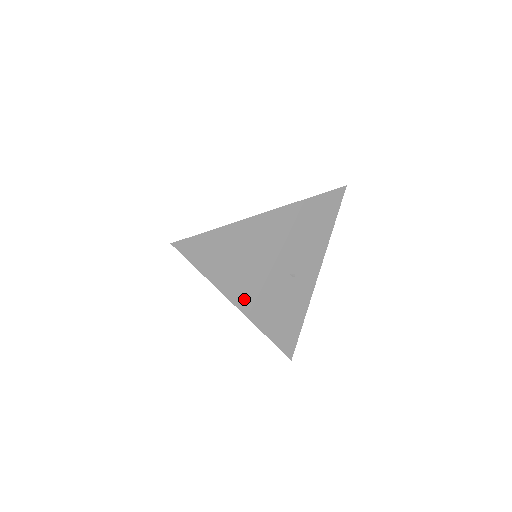
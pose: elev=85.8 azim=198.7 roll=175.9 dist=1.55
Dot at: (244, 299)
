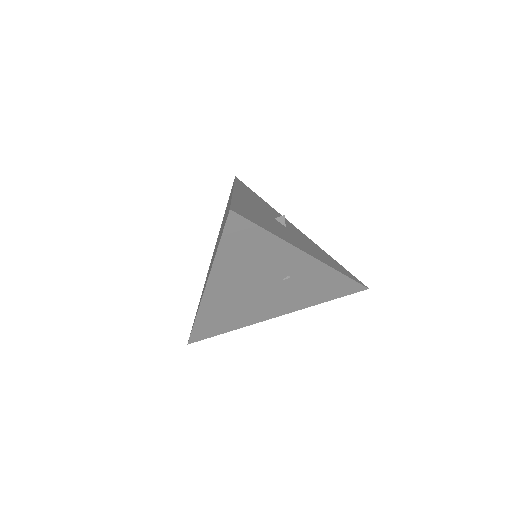
Dot at: (272, 313)
